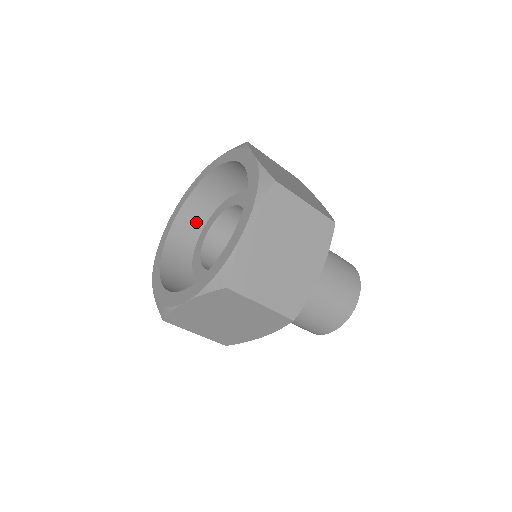
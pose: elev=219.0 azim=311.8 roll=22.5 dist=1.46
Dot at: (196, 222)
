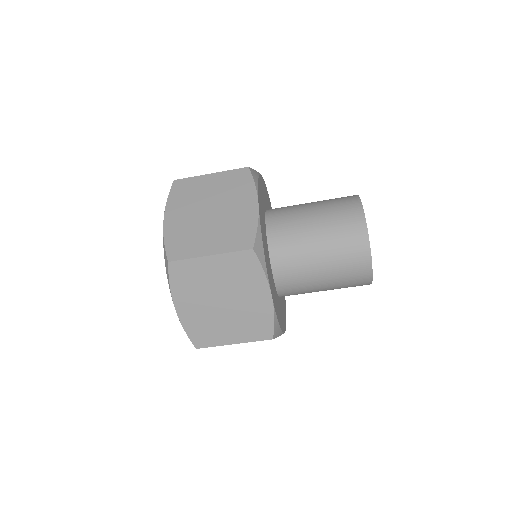
Dot at: occluded
